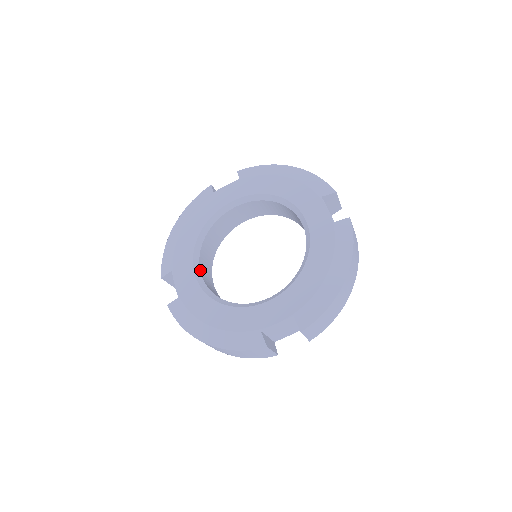
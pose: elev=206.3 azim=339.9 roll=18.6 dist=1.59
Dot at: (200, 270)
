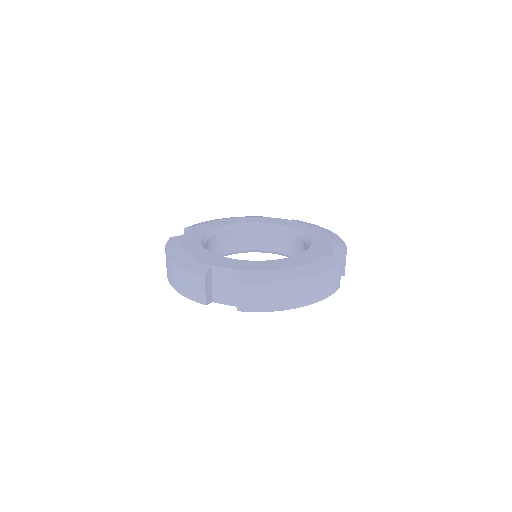
Dot at: occluded
